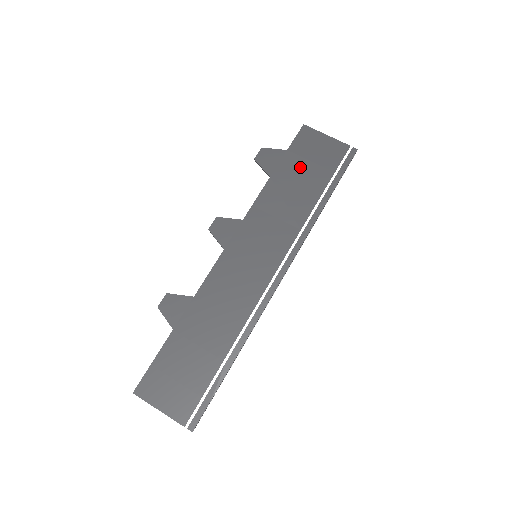
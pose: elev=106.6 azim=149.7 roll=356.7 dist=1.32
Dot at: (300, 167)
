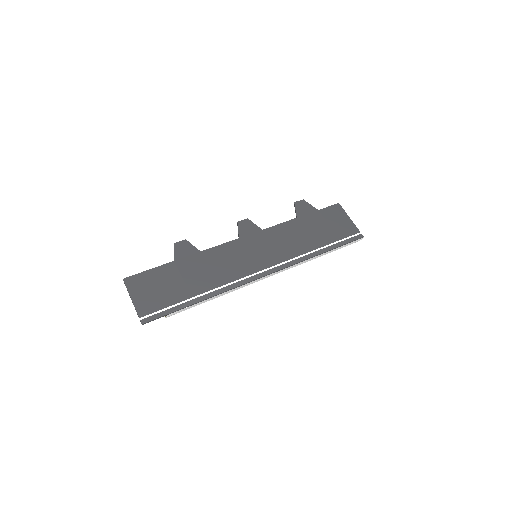
Dot at: (320, 224)
